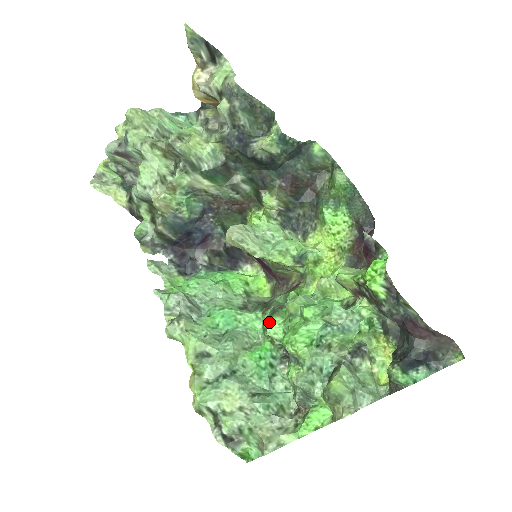
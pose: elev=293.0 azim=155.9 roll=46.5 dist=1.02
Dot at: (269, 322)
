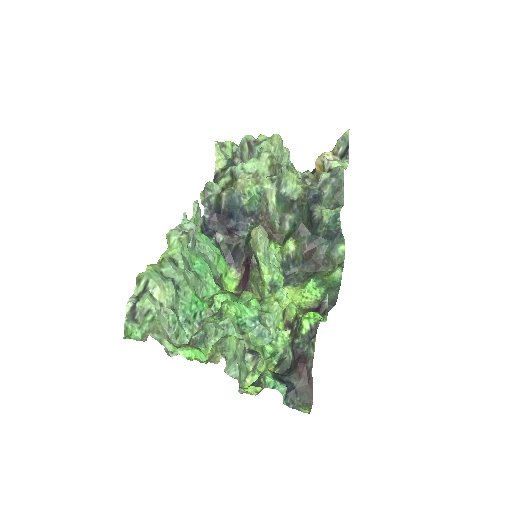
Dot at: (222, 293)
